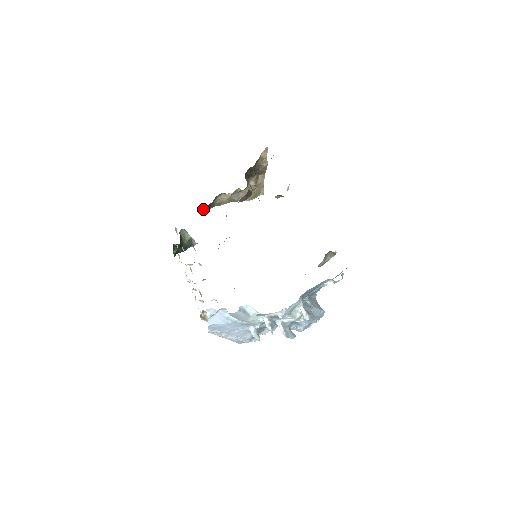
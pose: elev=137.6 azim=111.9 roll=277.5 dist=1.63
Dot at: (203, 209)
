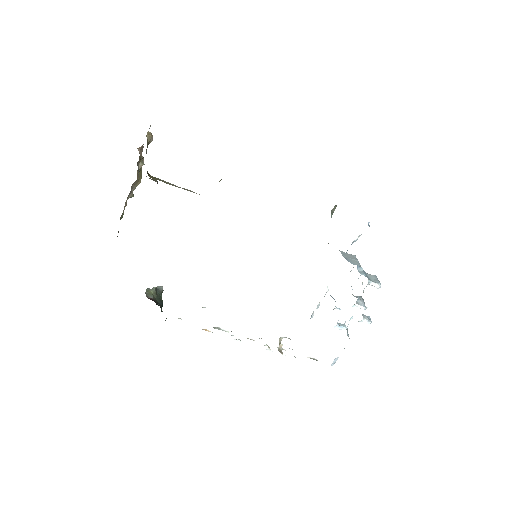
Dot at: occluded
